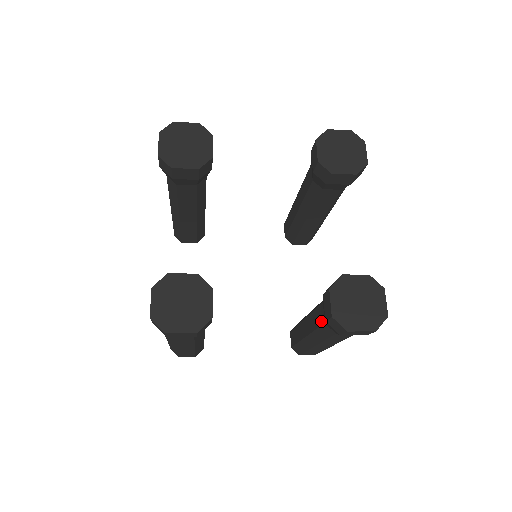
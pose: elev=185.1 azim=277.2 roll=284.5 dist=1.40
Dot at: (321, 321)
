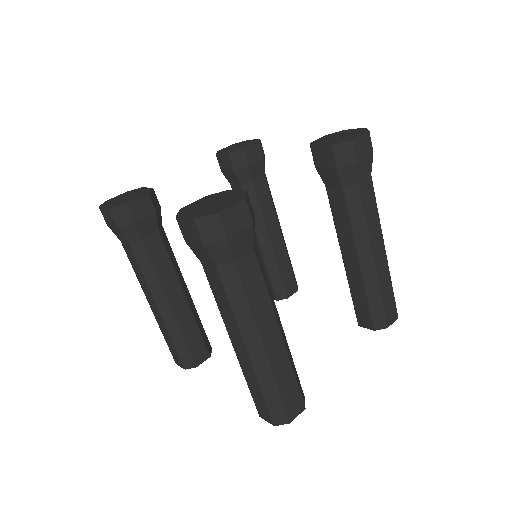
Dot at: occluded
